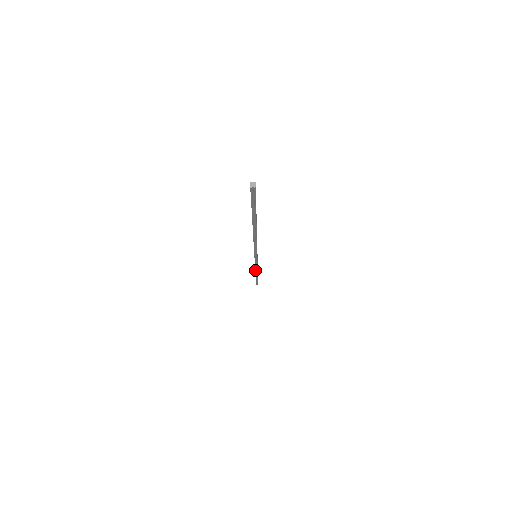
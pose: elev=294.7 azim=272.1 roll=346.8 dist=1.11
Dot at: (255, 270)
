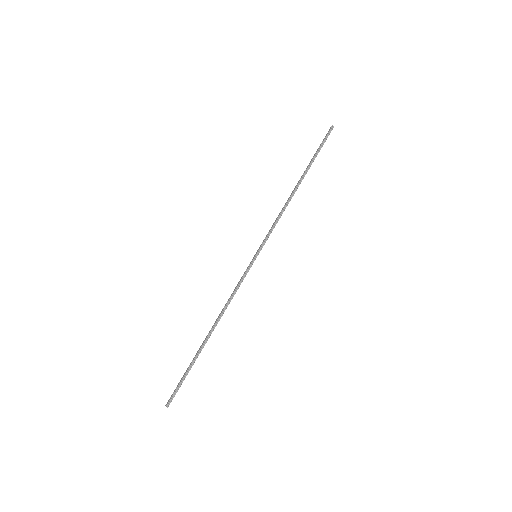
Dot at: (285, 204)
